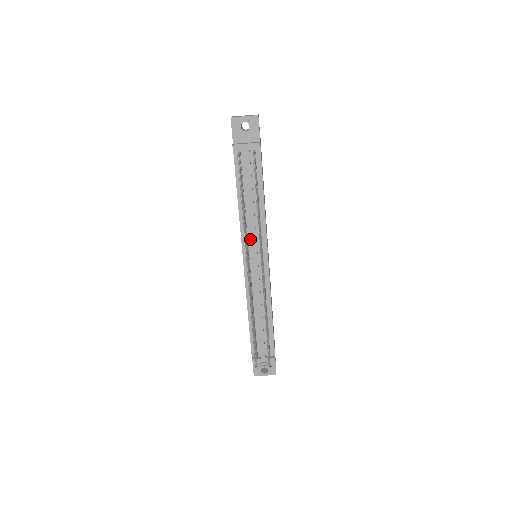
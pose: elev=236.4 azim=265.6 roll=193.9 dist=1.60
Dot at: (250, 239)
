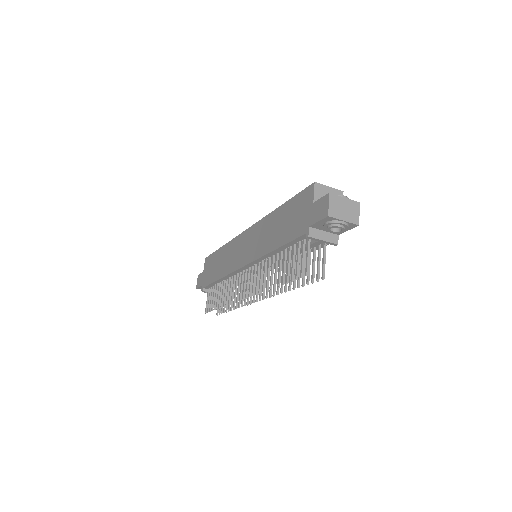
Dot at: occluded
